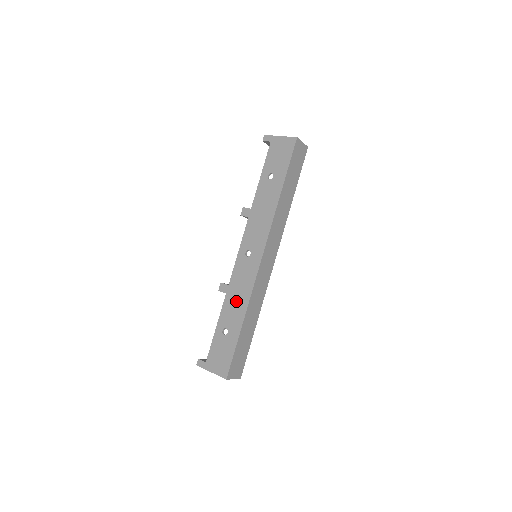
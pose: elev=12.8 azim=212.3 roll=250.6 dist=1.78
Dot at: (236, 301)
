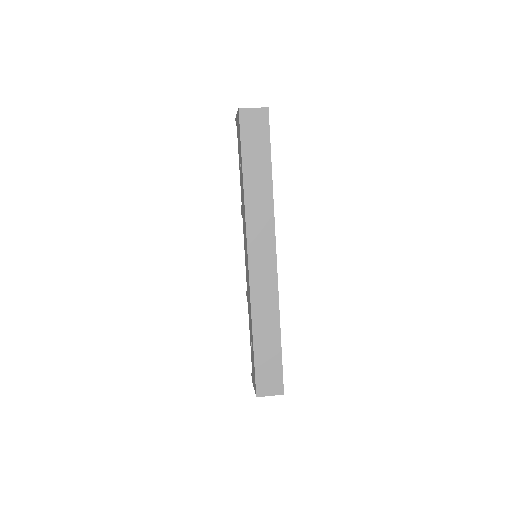
Dot at: (249, 310)
